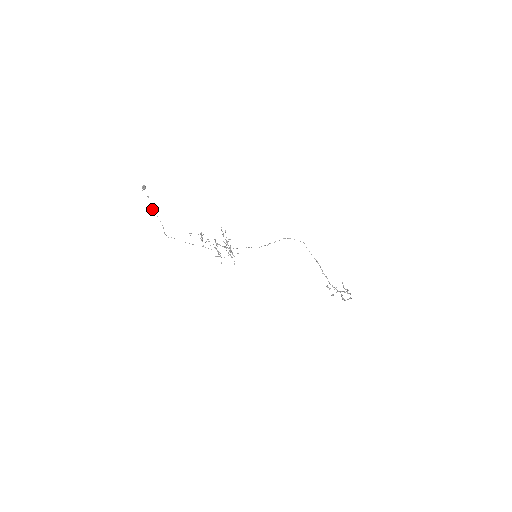
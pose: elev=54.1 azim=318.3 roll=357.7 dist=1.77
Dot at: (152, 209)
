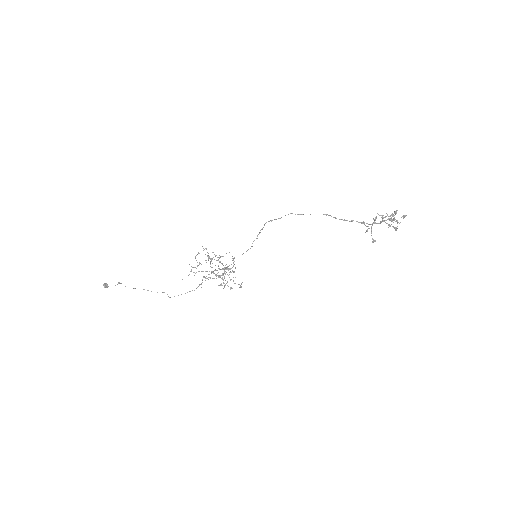
Dot at: occluded
